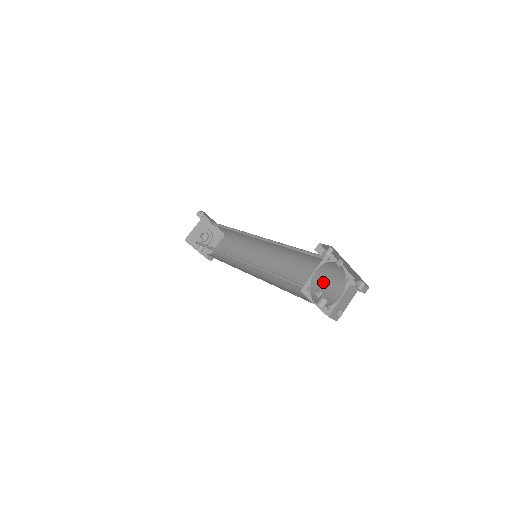
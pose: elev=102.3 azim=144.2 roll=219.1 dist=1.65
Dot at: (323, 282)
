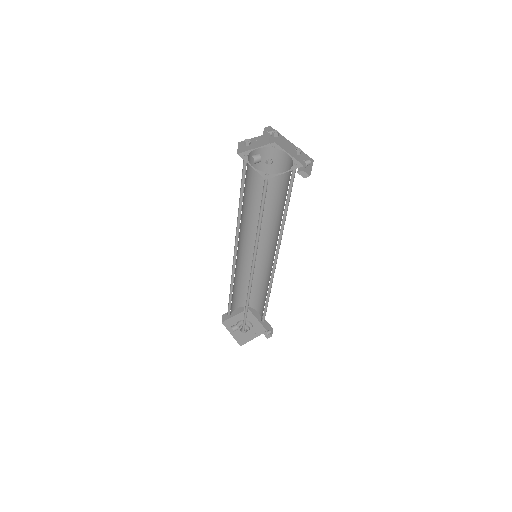
Dot at: occluded
